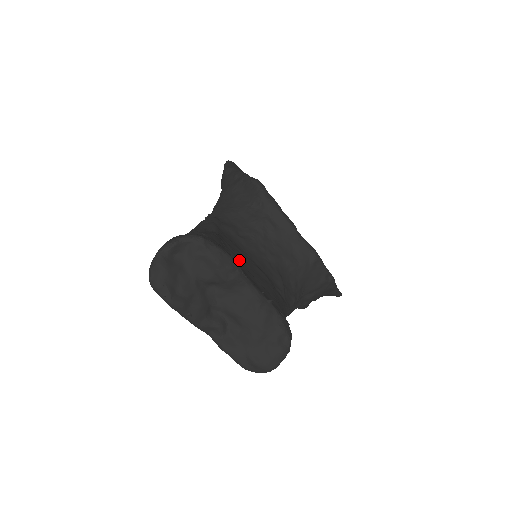
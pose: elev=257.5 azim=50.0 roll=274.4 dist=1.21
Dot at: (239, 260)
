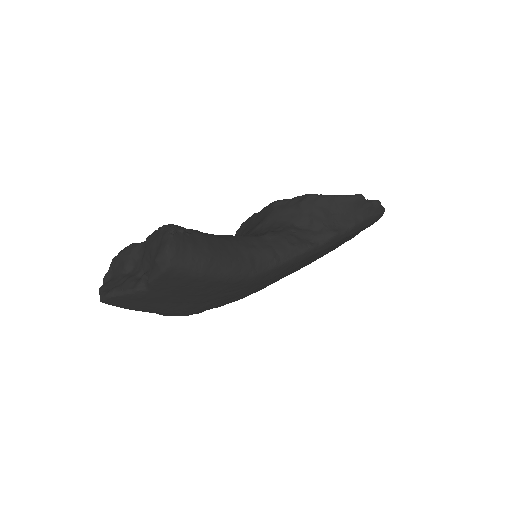
Dot at: occluded
